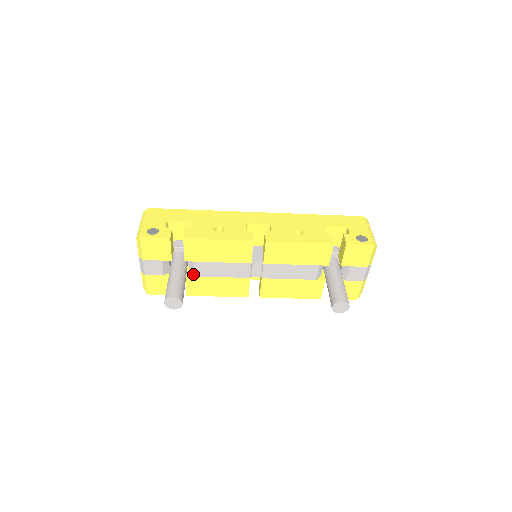
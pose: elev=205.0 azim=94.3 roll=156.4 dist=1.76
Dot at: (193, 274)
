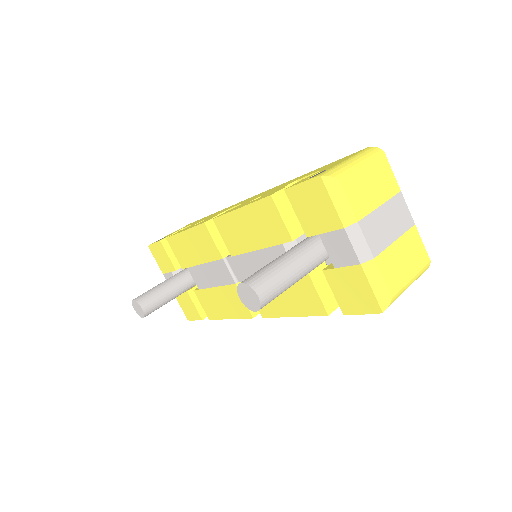
Dot at: (198, 287)
